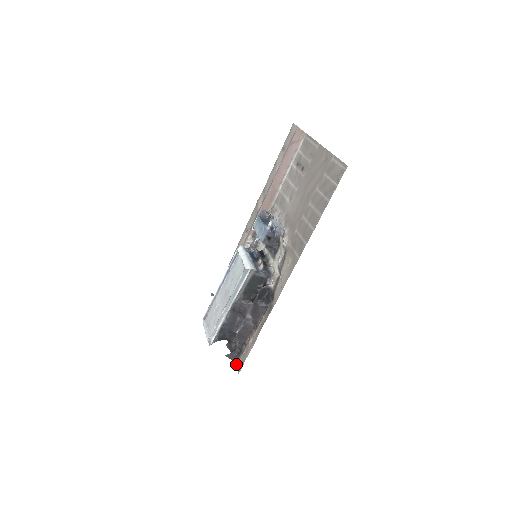
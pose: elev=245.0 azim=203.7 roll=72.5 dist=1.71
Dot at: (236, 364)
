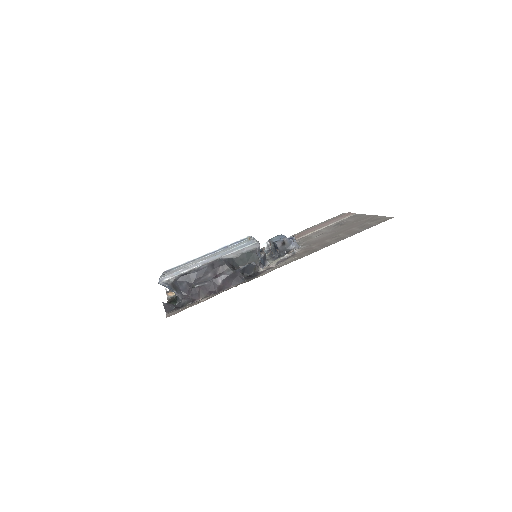
Dot at: (168, 313)
